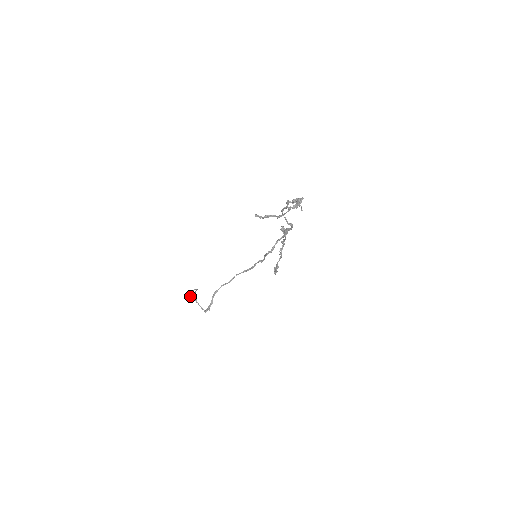
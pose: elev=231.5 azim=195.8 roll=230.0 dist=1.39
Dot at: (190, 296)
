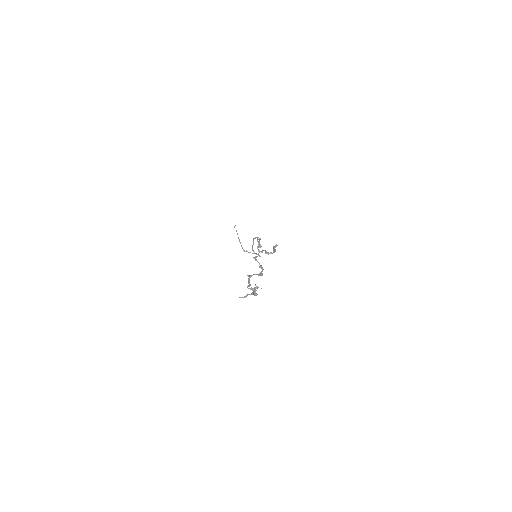
Dot at: (235, 225)
